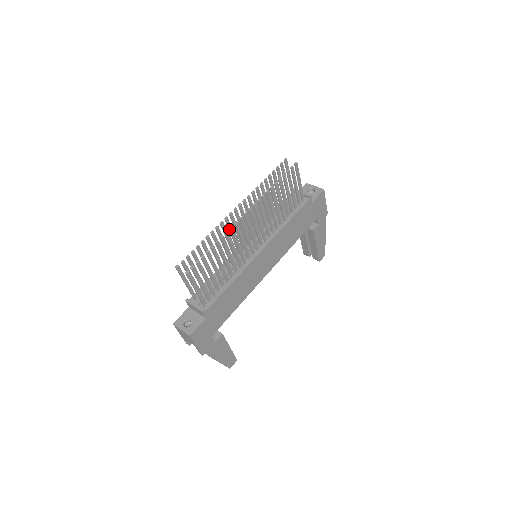
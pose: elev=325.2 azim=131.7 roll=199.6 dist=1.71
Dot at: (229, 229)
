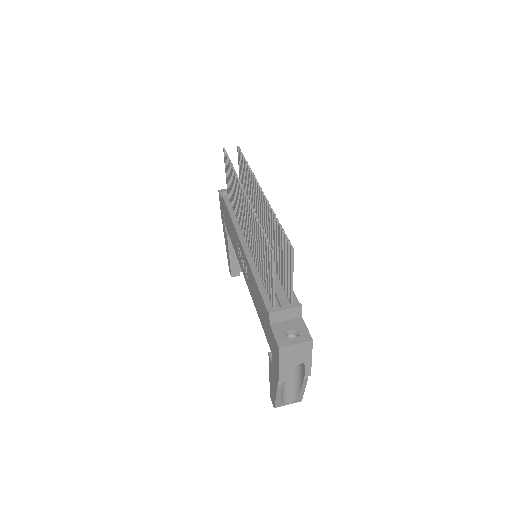
Dot at: occluded
